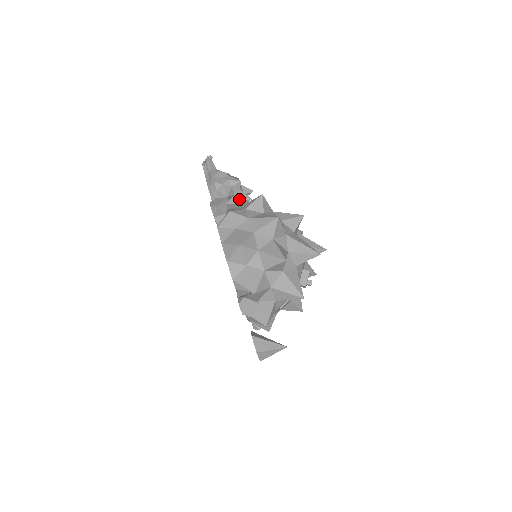
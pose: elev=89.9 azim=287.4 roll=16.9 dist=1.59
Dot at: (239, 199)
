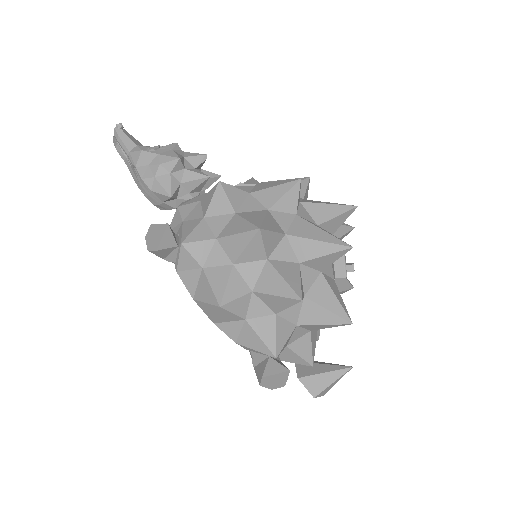
Dot at: (191, 186)
